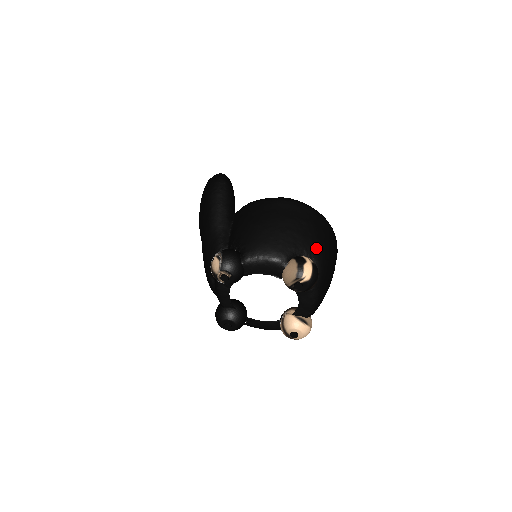
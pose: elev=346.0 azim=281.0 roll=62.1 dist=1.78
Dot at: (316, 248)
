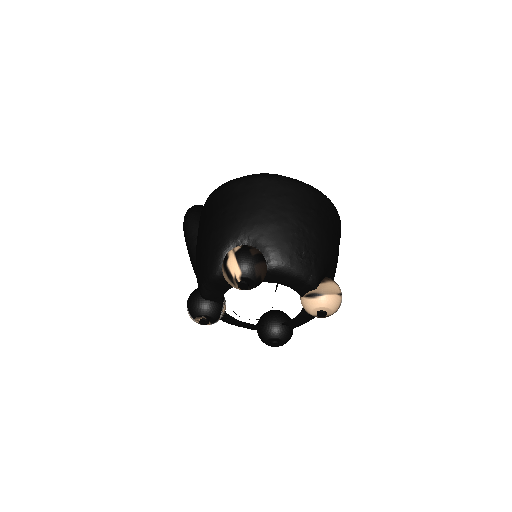
Dot at: (246, 225)
